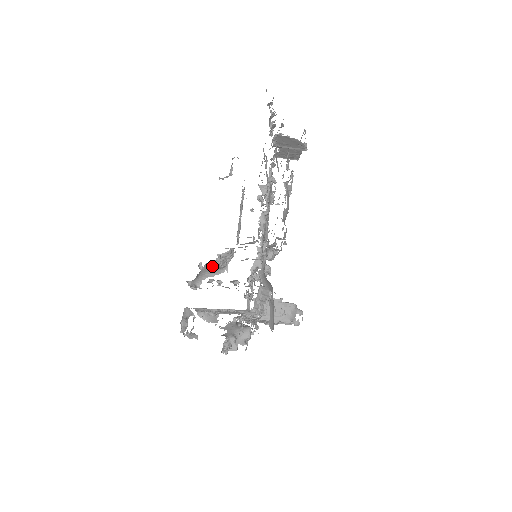
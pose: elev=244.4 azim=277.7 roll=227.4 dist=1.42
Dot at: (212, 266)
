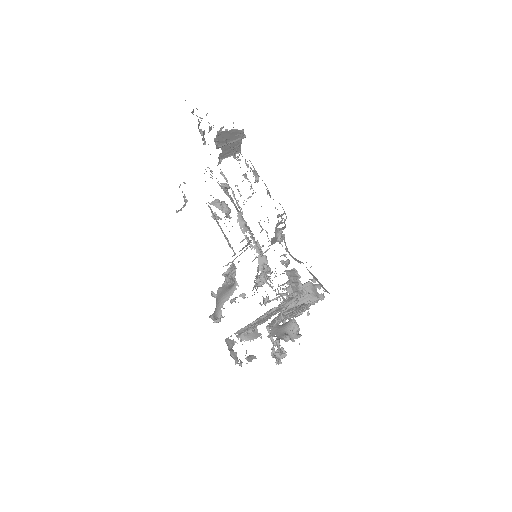
Dot at: (224, 288)
